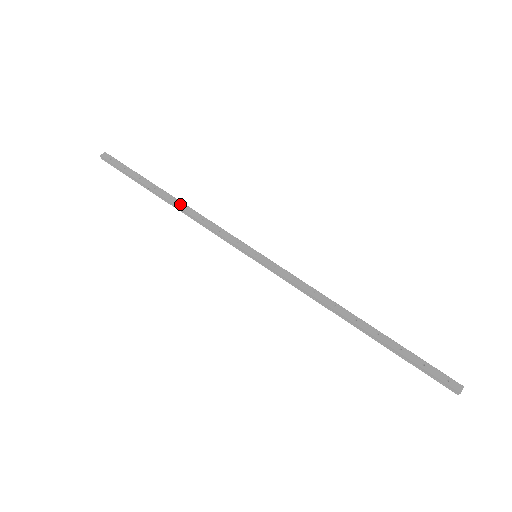
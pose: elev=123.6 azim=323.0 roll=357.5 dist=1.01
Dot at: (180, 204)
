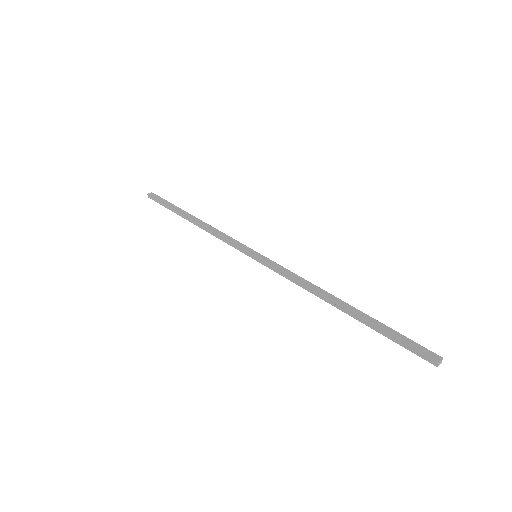
Dot at: (201, 222)
